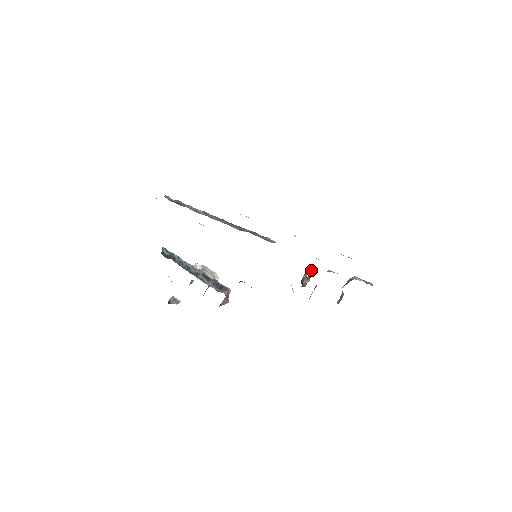
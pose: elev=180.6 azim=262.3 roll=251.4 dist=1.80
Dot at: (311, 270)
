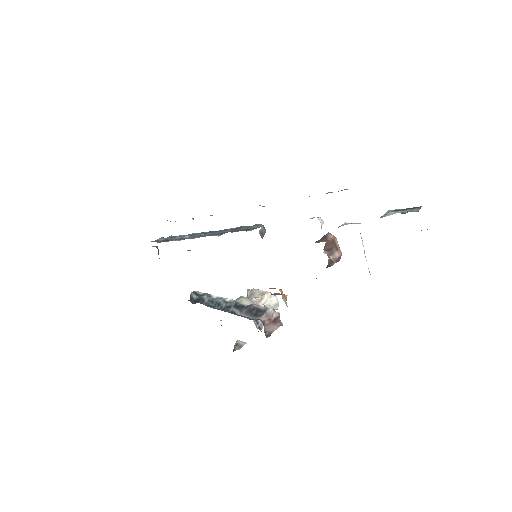
Dot at: (328, 237)
